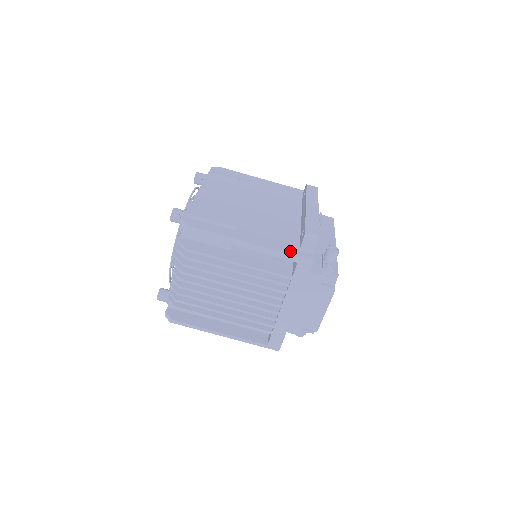
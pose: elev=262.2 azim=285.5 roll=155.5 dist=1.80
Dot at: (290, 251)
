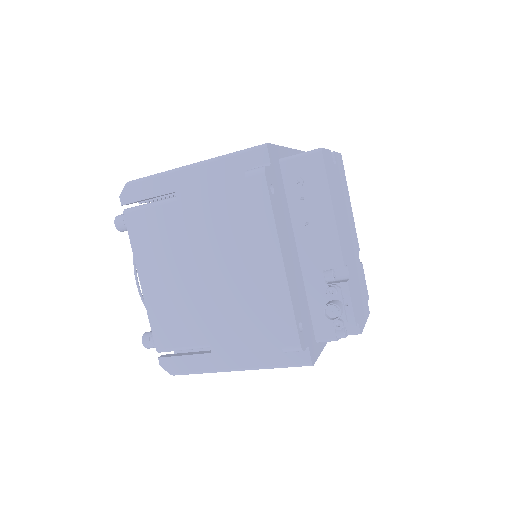
Dot at: (280, 360)
